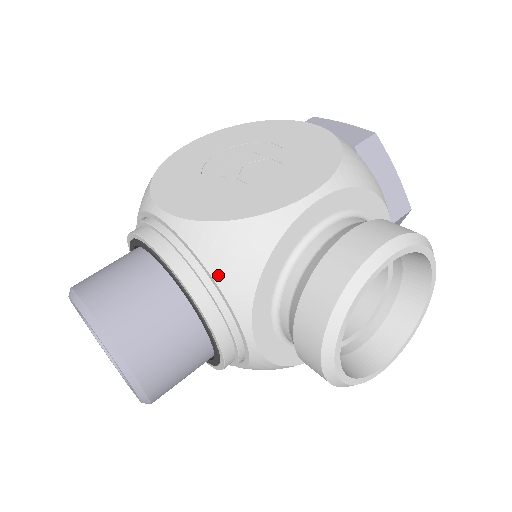
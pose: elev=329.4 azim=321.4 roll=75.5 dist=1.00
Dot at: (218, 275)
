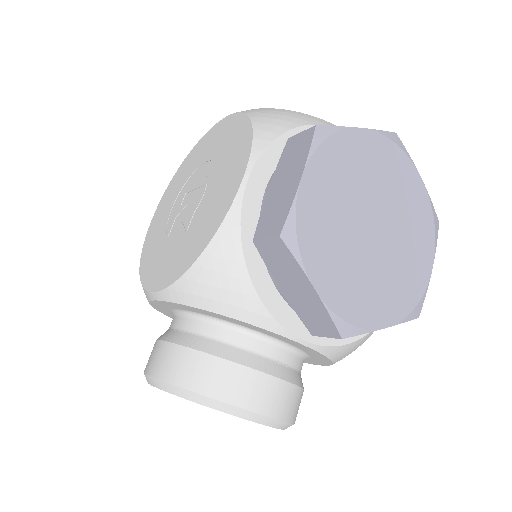
Dot at: occluded
